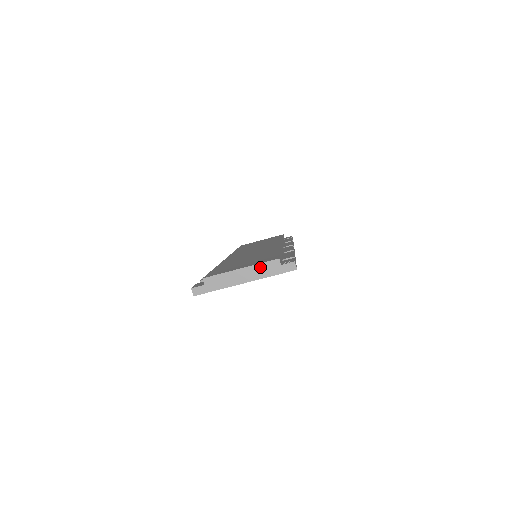
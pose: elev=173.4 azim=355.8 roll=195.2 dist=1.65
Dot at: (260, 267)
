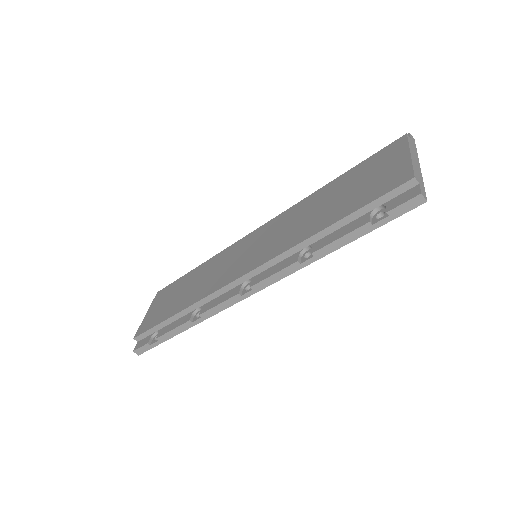
Dot at: (411, 146)
